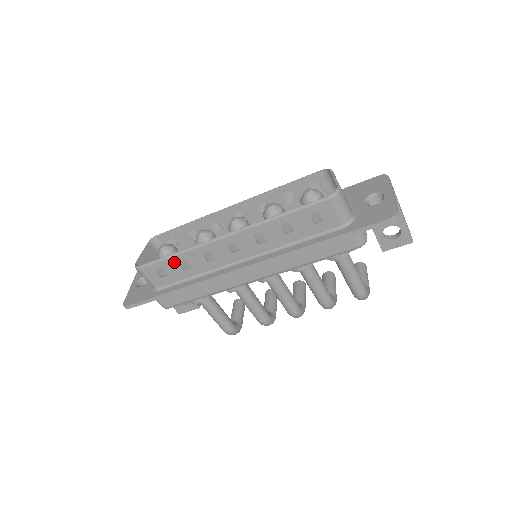
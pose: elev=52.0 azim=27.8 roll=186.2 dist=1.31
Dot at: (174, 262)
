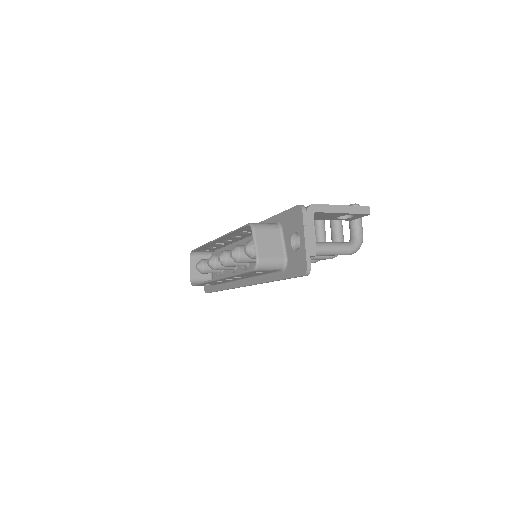
Dot at: occluded
